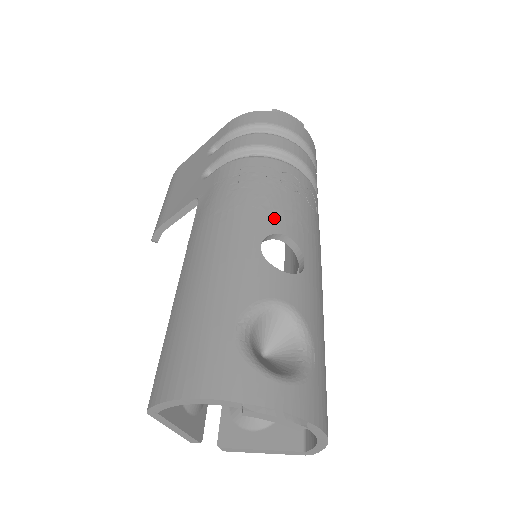
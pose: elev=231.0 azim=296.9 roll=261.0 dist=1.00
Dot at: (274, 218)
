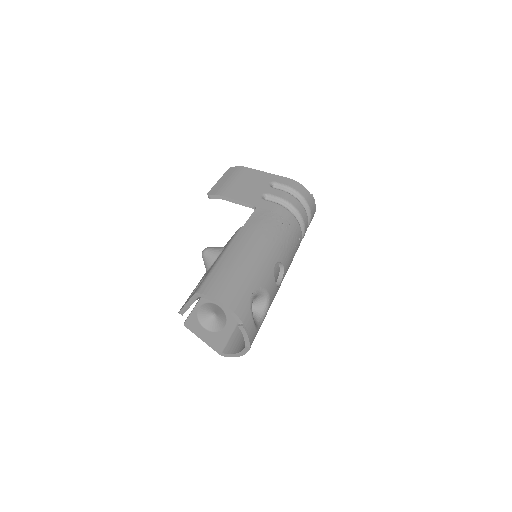
Dot at: (285, 255)
